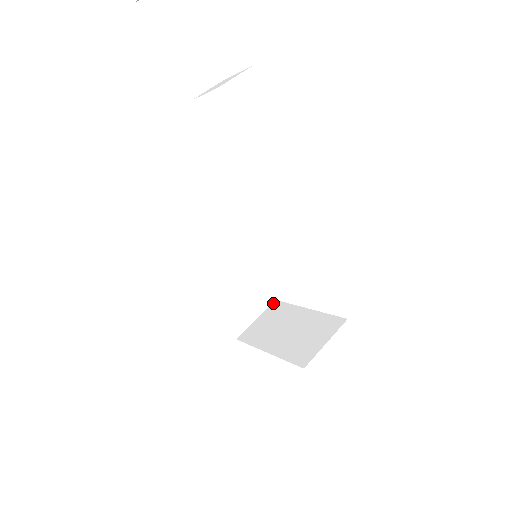
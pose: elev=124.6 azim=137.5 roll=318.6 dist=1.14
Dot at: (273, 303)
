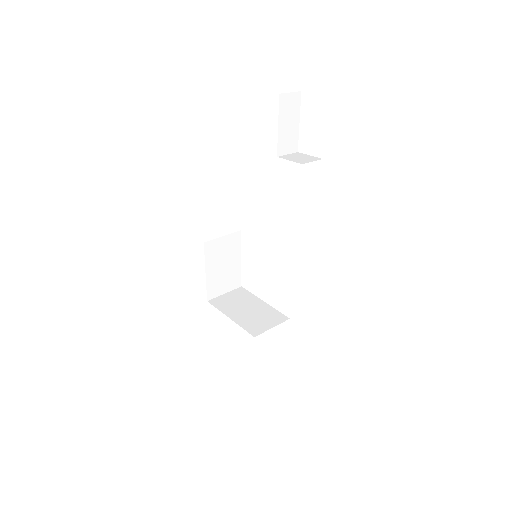
Dot at: (239, 288)
